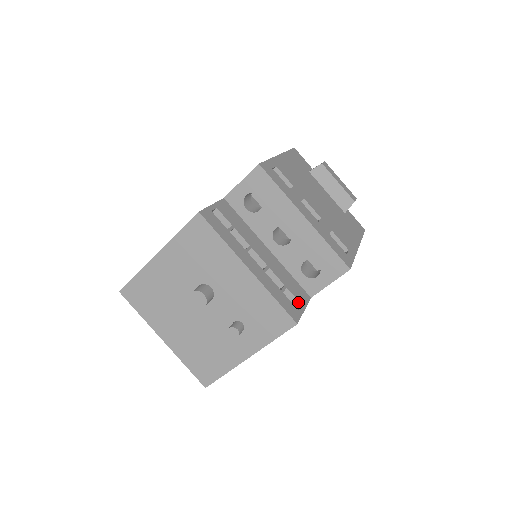
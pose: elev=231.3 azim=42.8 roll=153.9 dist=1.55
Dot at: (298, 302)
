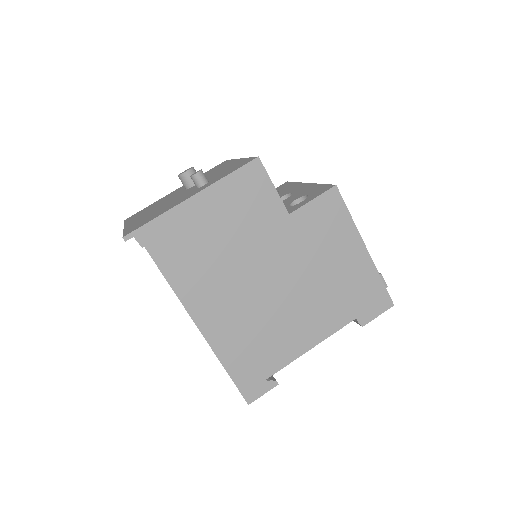
Dot at: occluded
